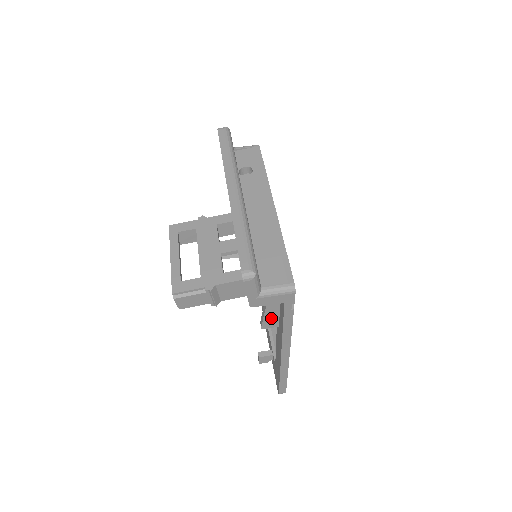
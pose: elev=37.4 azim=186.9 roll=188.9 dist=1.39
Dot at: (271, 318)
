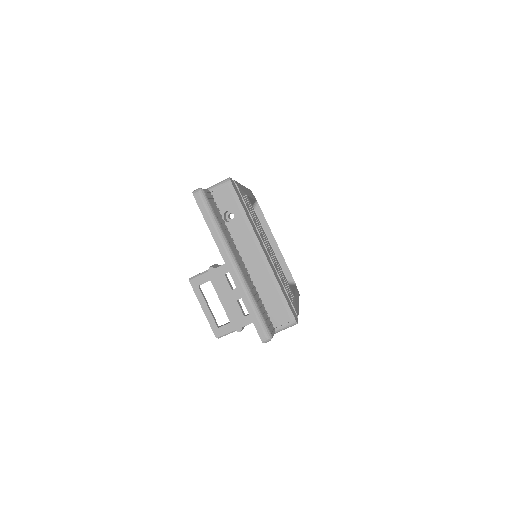
Dot at: occluded
